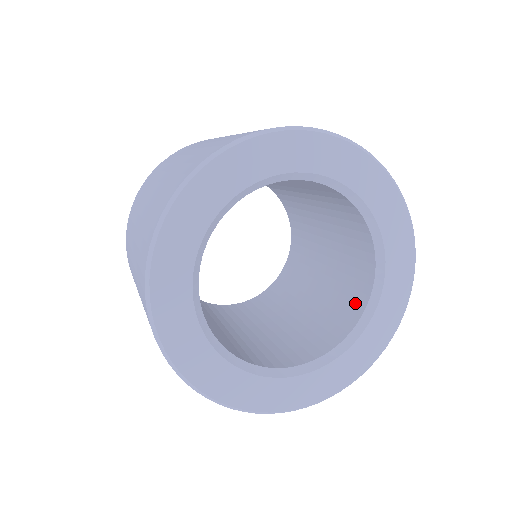
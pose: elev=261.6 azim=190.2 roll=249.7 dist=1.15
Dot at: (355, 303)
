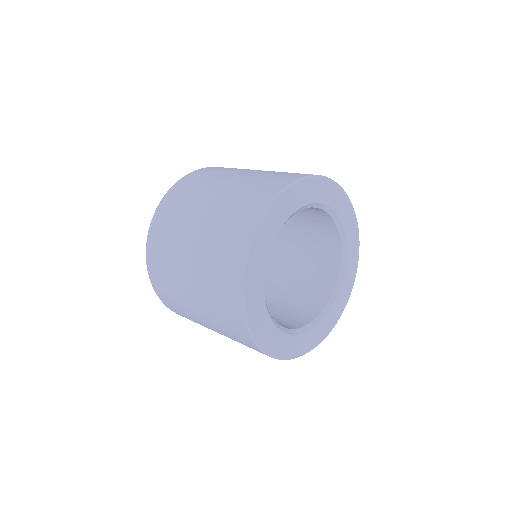
Dot at: (308, 313)
